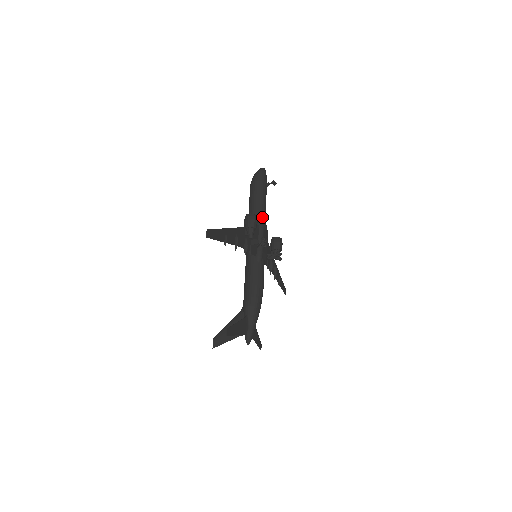
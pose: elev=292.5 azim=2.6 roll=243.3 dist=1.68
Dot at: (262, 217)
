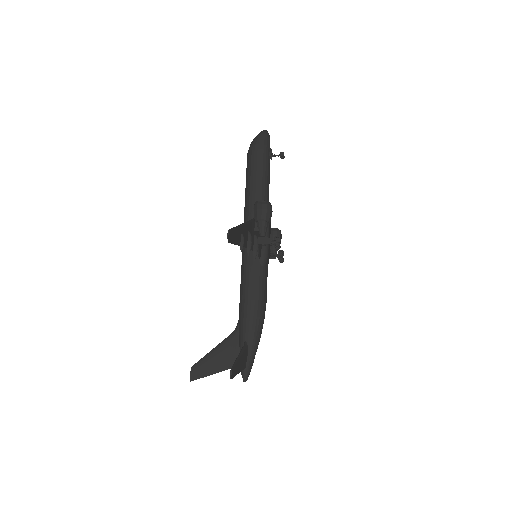
Dot at: occluded
